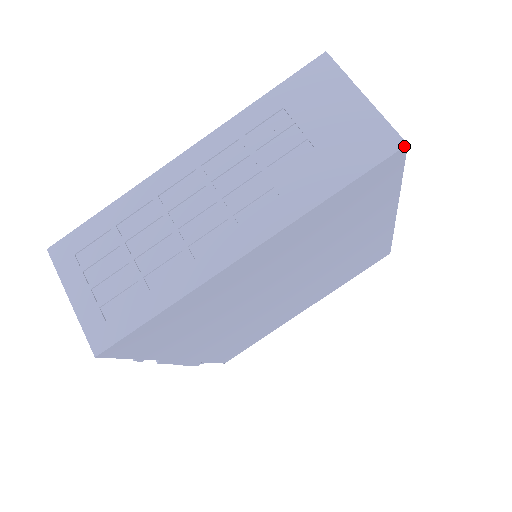
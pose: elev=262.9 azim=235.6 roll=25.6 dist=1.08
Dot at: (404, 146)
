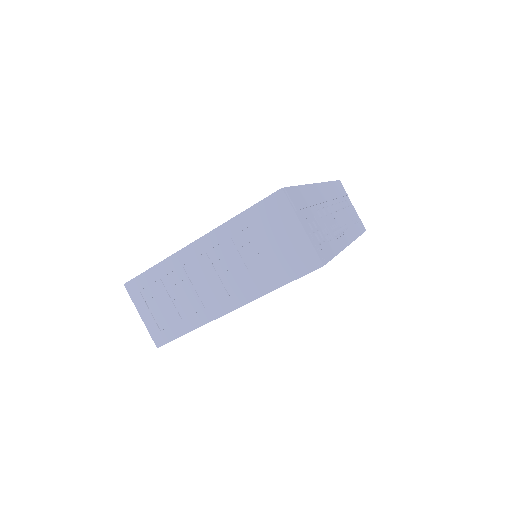
Dot at: occluded
